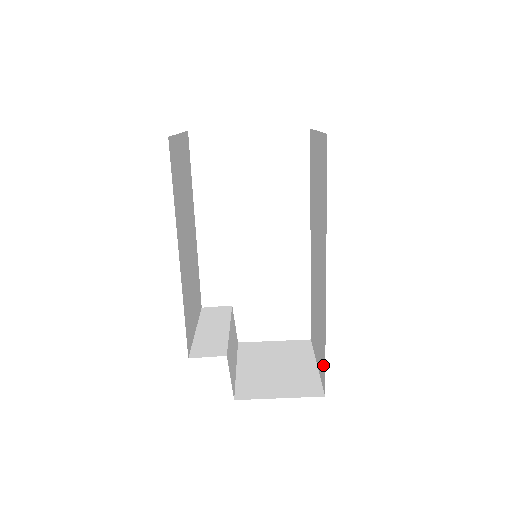
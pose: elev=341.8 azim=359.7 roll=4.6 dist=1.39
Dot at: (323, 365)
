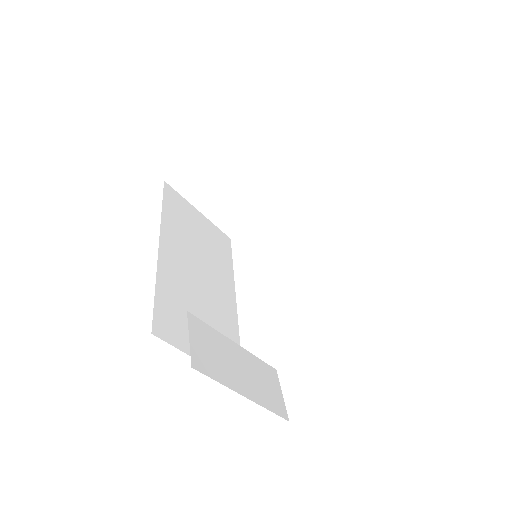
Dot at: occluded
